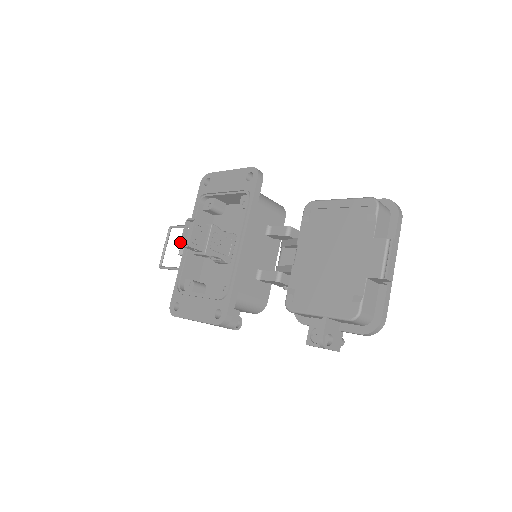
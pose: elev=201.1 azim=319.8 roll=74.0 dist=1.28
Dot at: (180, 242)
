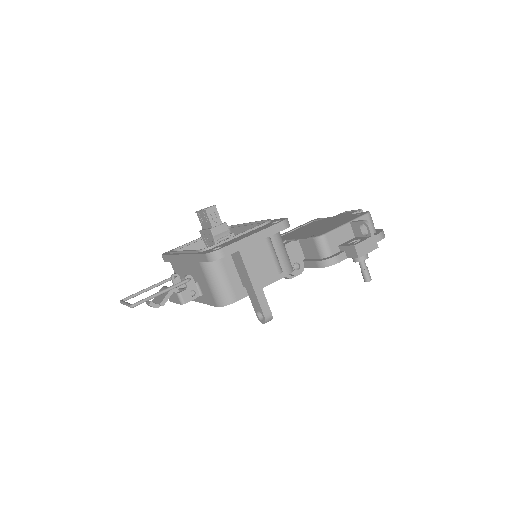
Dot at: occluded
